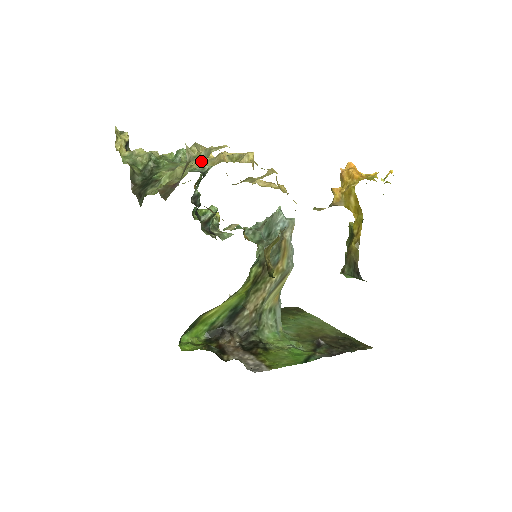
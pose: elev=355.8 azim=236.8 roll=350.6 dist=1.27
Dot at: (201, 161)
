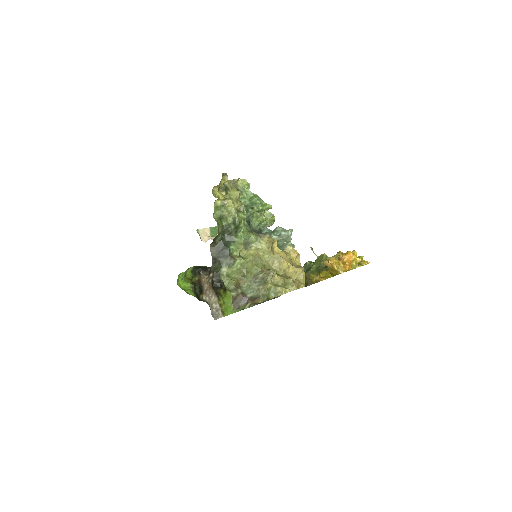
Dot at: (267, 253)
